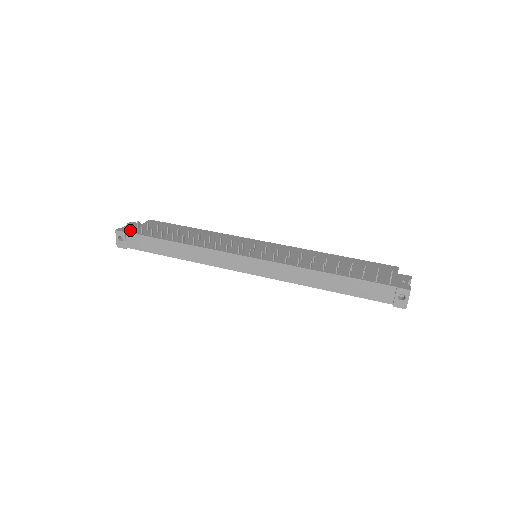
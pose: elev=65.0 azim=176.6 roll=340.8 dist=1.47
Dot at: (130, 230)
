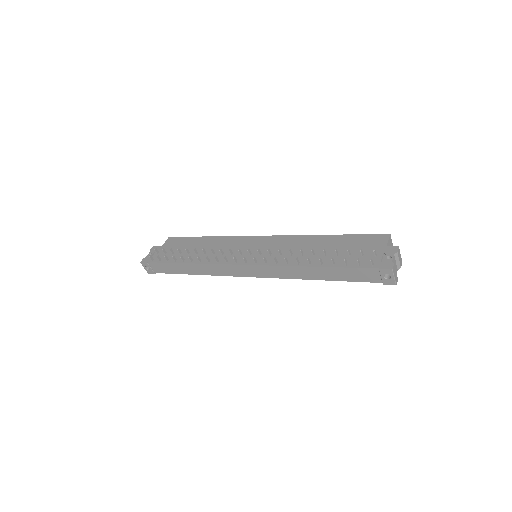
Dot at: (151, 259)
